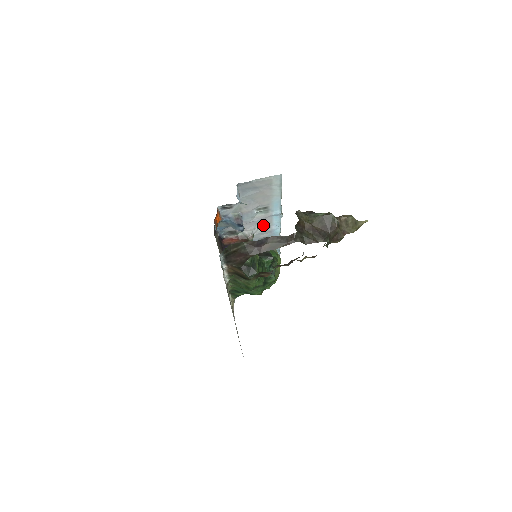
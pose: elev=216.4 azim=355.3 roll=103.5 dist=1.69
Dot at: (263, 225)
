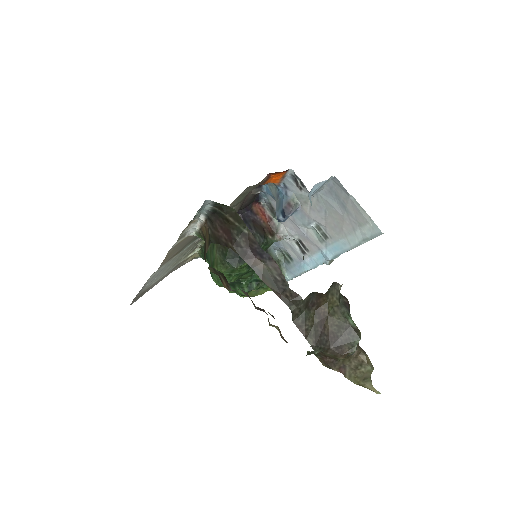
Dot at: (303, 245)
